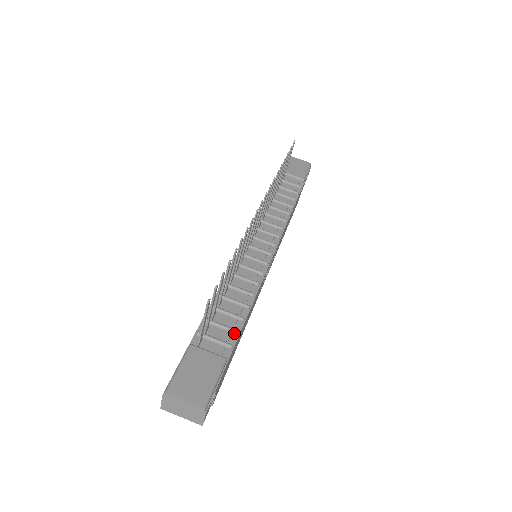
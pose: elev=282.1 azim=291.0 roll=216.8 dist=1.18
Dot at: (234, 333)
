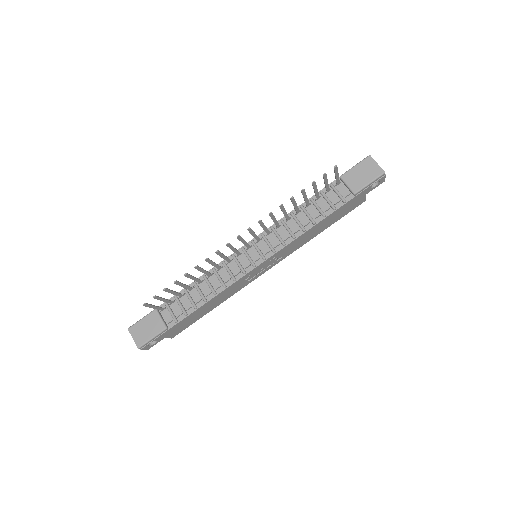
Dot at: (184, 314)
